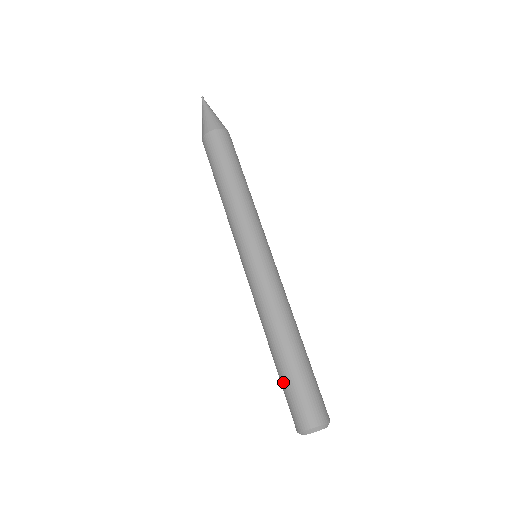
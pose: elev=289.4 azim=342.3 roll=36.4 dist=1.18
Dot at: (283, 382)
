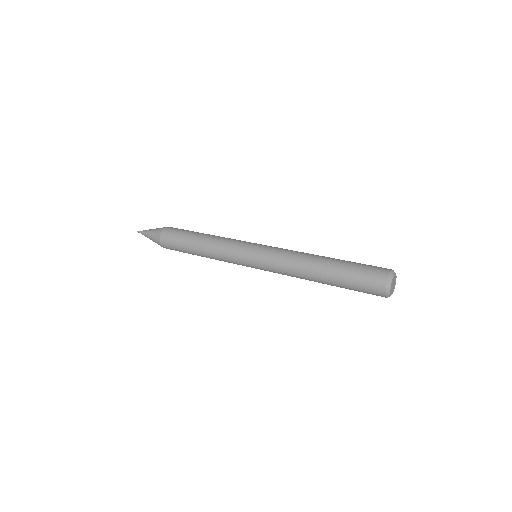
Dot at: (349, 267)
